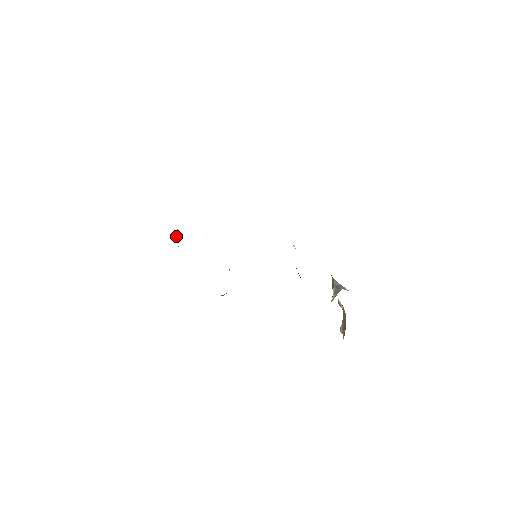
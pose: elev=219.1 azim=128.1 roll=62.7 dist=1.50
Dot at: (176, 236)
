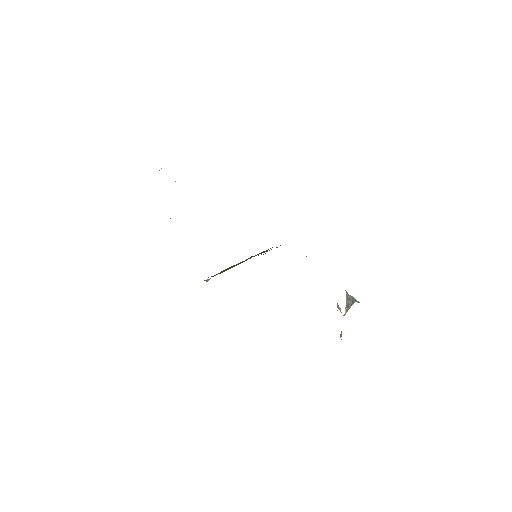
Dot at: occluded
